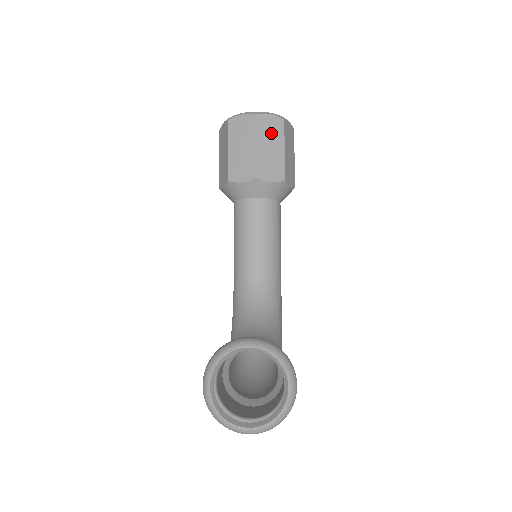
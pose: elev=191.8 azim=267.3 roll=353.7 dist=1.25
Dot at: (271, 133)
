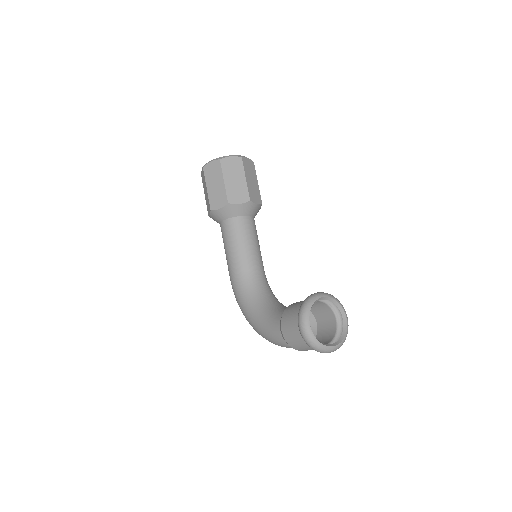
Dot at: (250, 171)
